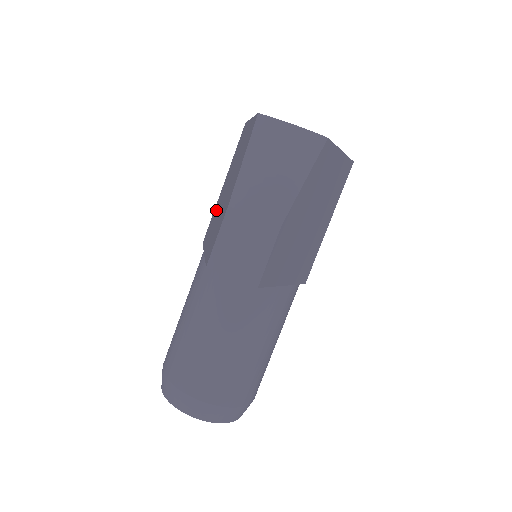
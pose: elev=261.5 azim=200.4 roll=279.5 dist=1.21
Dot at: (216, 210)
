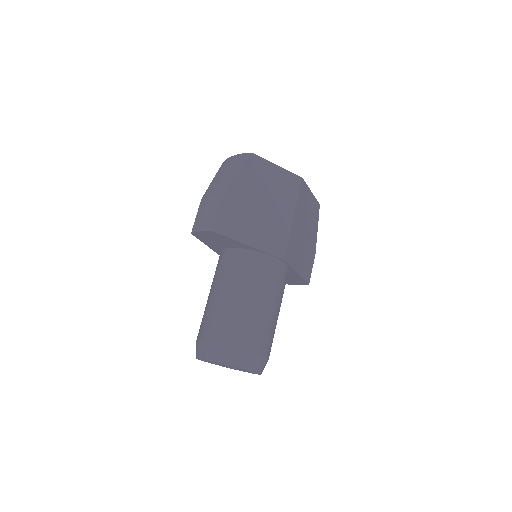
Dot at: occluded
